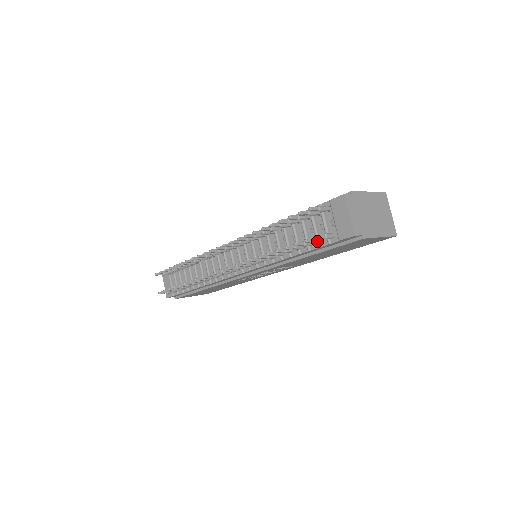
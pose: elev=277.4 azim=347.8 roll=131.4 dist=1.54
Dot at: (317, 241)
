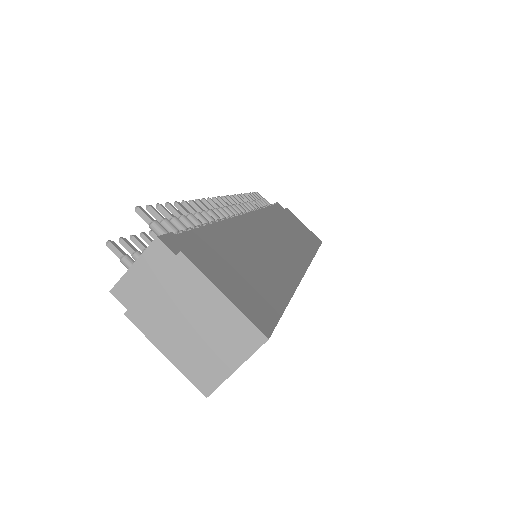
Dot at: (135, 258)
